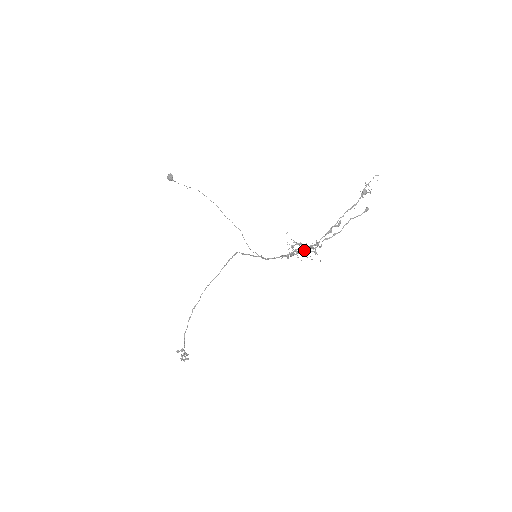
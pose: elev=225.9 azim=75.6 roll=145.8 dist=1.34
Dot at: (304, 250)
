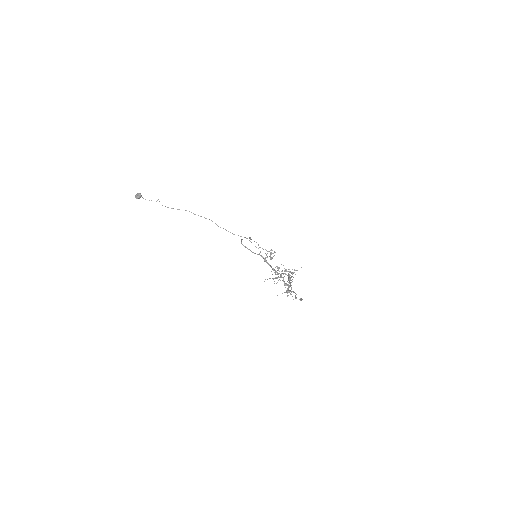
Dot at: occluded
